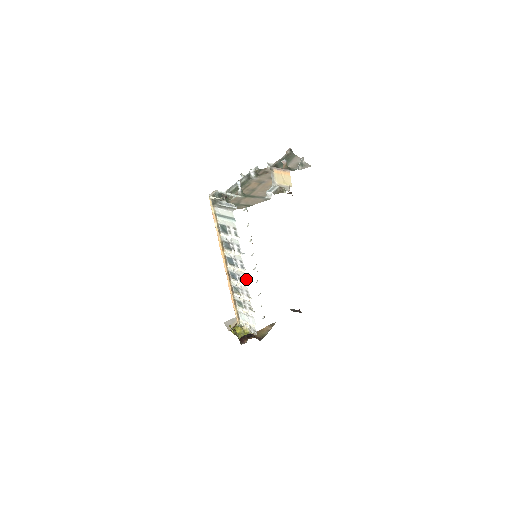
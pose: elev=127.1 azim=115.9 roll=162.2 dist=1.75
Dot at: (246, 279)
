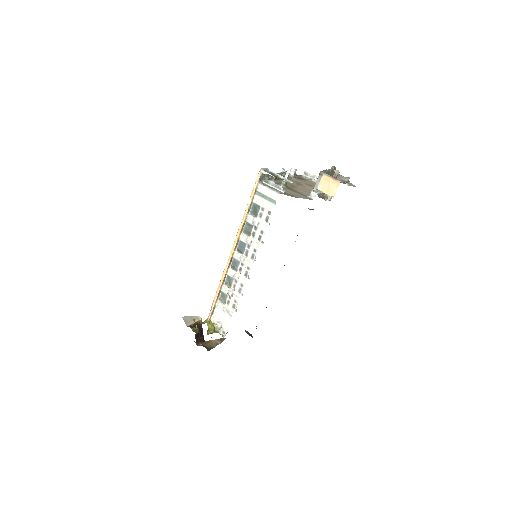
Dot at: (249, 271)
